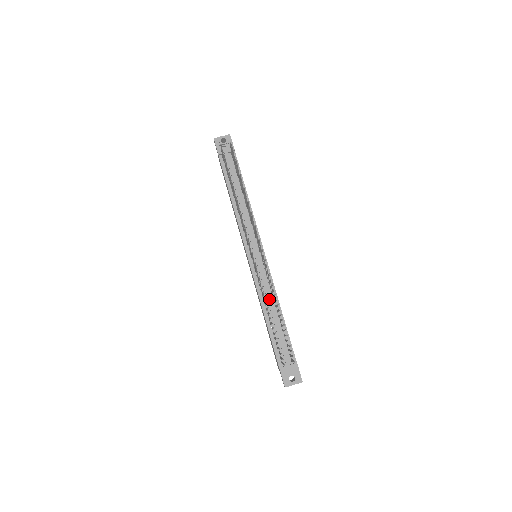
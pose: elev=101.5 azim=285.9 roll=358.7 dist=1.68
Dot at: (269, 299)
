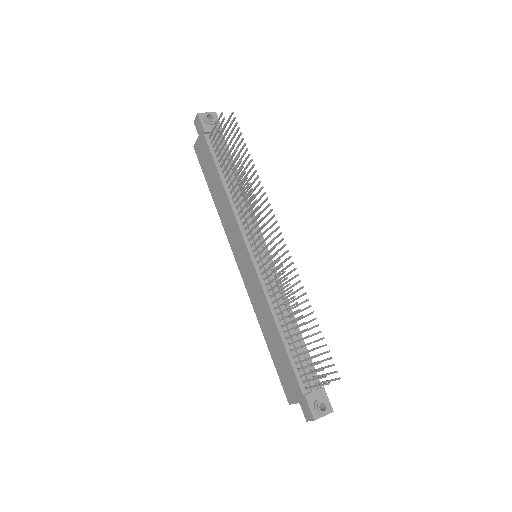
Dot at: (282, 307)
